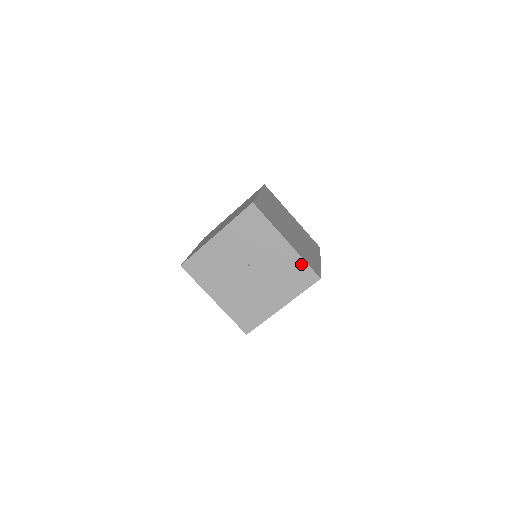
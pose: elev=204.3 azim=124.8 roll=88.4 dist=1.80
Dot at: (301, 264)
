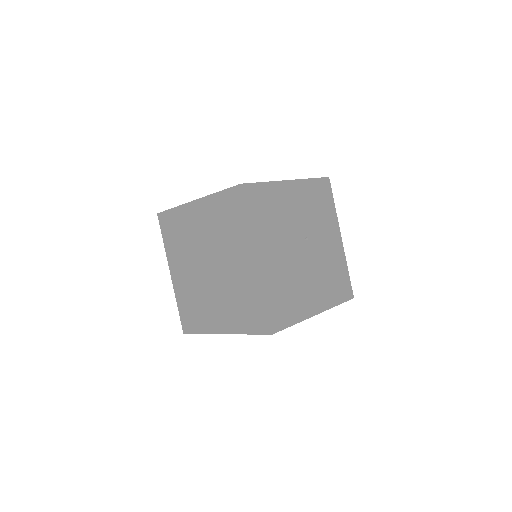
Dot at: (345, 270)
